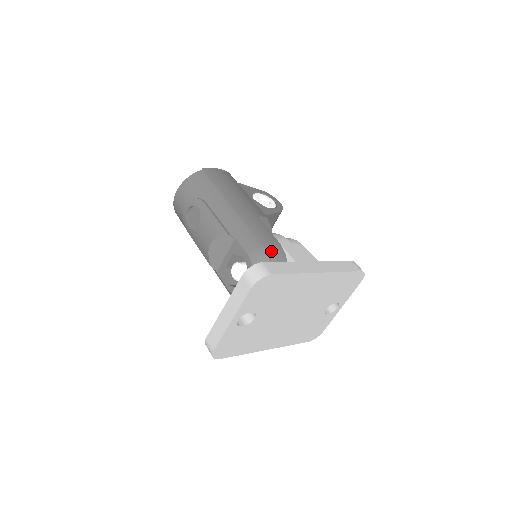
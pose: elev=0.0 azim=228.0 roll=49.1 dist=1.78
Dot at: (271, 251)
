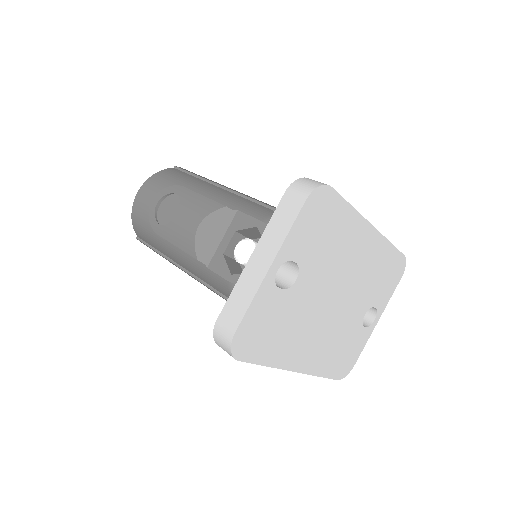
Dot at: occluded
